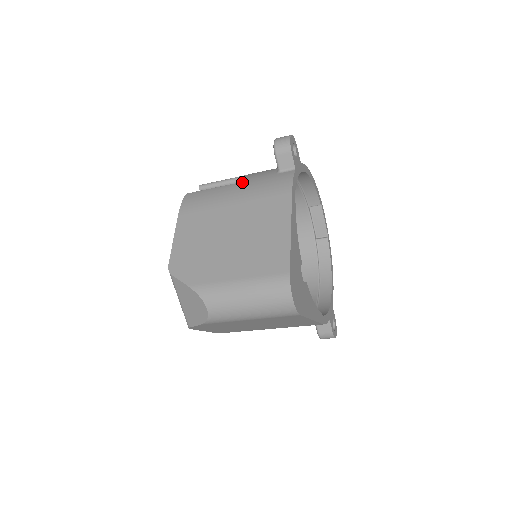
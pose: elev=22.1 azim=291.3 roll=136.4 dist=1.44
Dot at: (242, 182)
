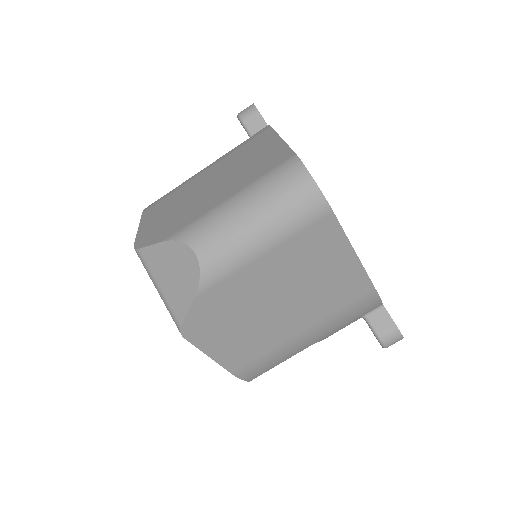
Dot at: occluded
